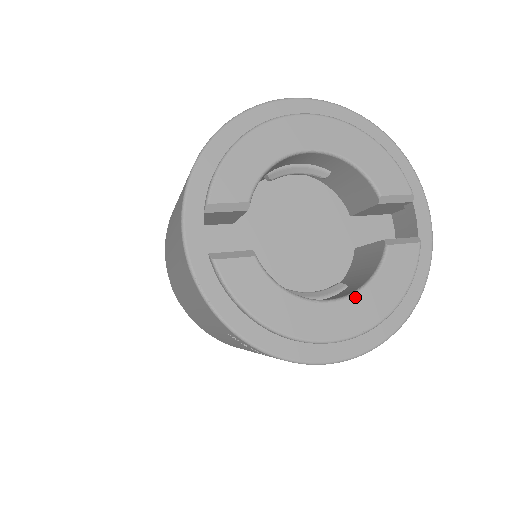
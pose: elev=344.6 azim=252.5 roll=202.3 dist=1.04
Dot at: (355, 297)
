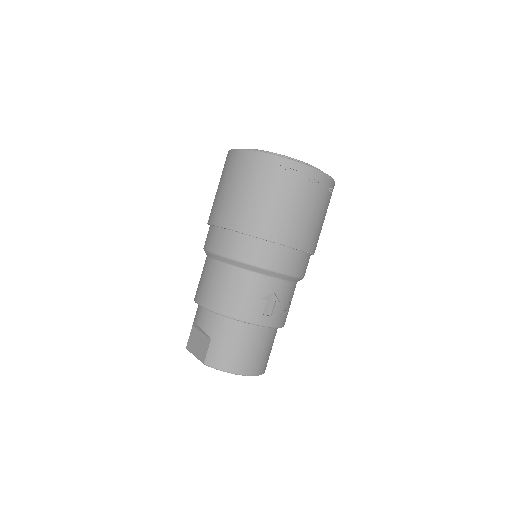
Dot at: occluded
